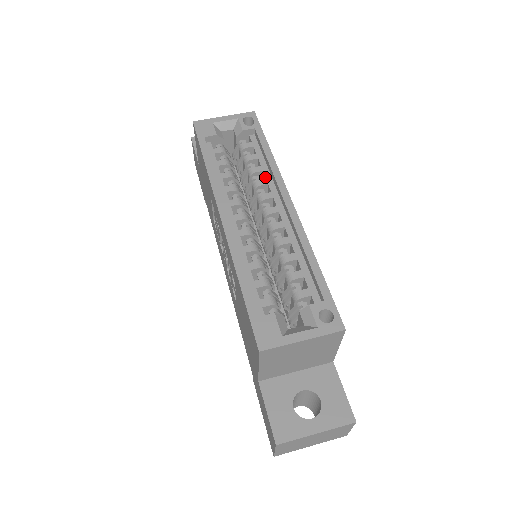
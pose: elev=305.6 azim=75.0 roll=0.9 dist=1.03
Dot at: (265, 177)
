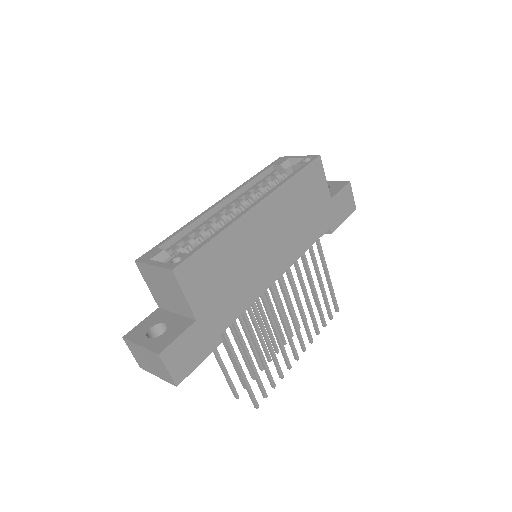
Dot at: occluded
